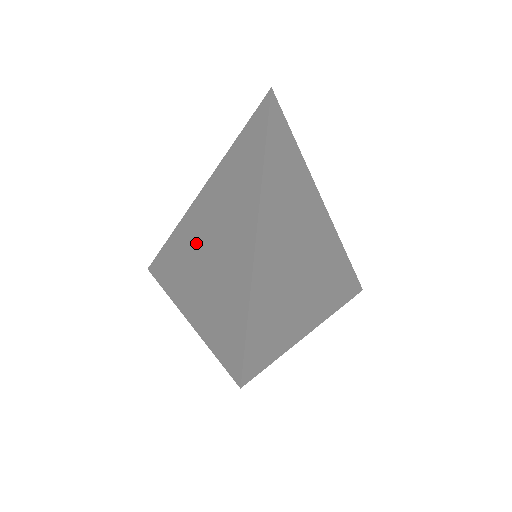
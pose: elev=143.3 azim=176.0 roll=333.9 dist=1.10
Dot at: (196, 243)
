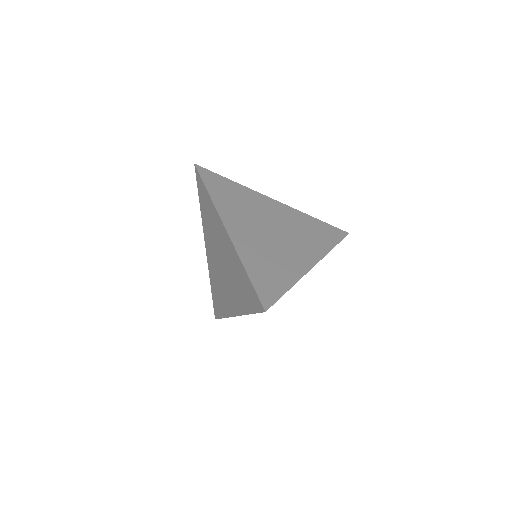
Dot at: (218, 274)
